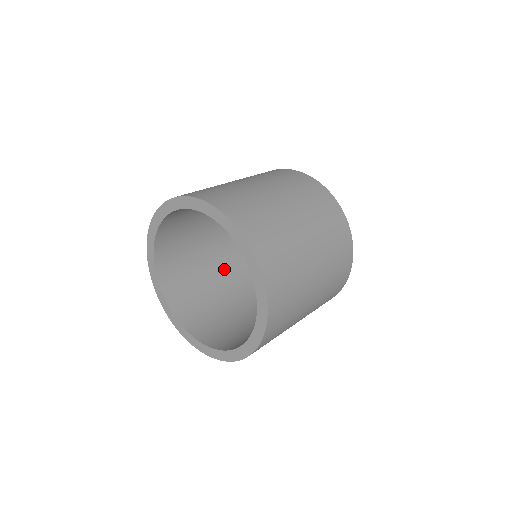
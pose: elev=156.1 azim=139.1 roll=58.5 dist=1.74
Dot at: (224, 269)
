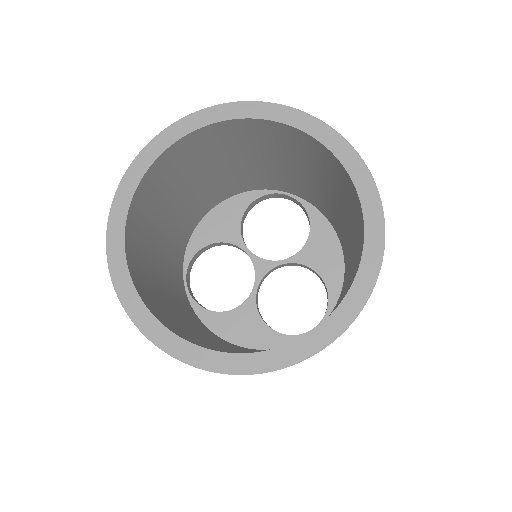
Dot at: (171, 280)
